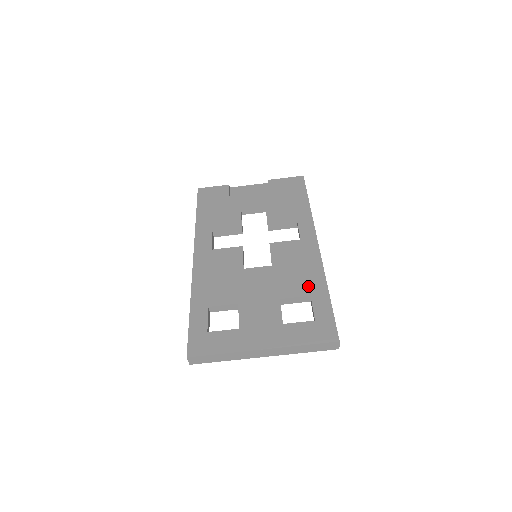
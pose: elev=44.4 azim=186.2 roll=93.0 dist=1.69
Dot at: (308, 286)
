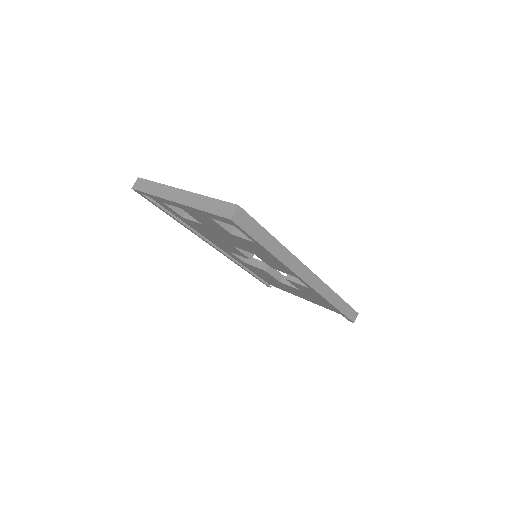
Dot at: occluded
